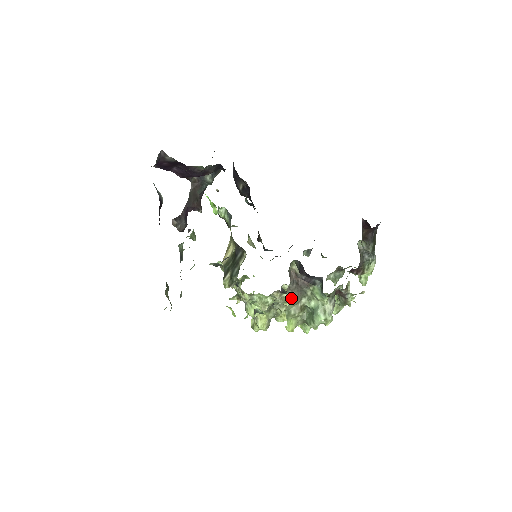
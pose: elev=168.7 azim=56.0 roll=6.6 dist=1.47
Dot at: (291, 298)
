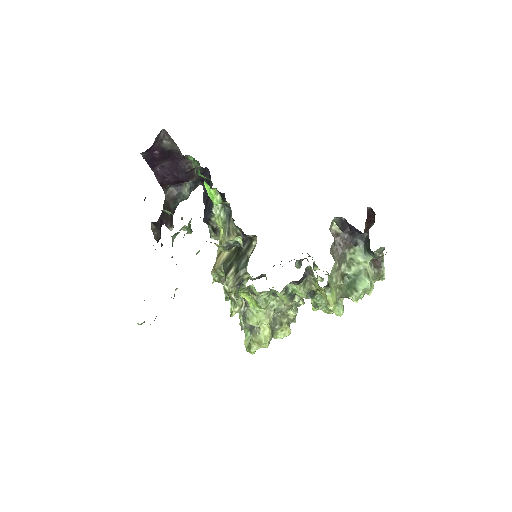
Dot at: (334, 260)
